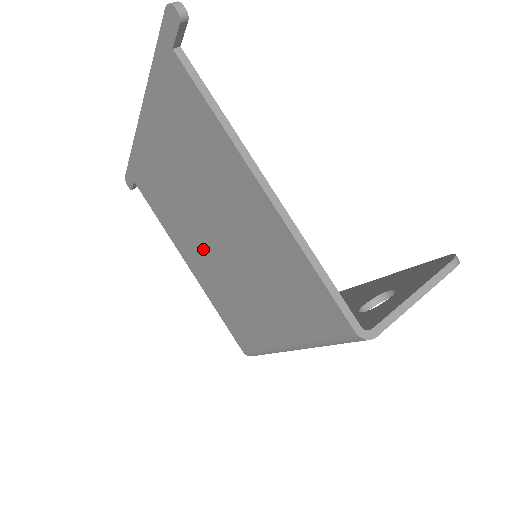
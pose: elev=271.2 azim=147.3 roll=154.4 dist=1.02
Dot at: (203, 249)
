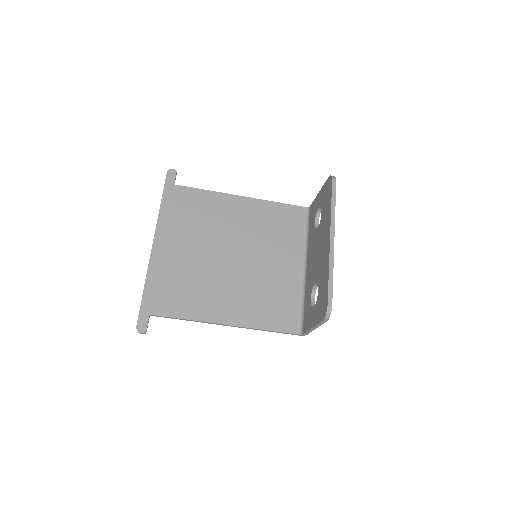
Dot at: (236, 234)
